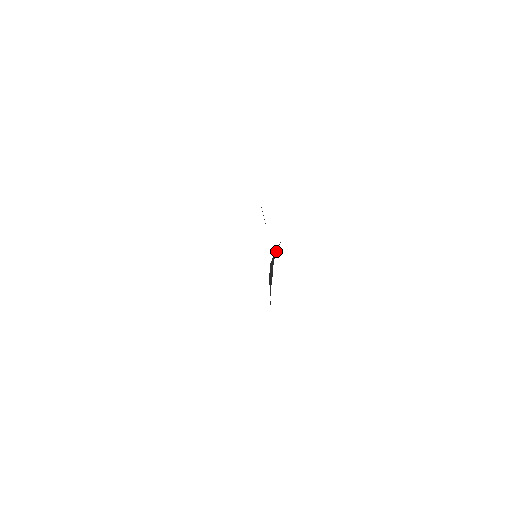
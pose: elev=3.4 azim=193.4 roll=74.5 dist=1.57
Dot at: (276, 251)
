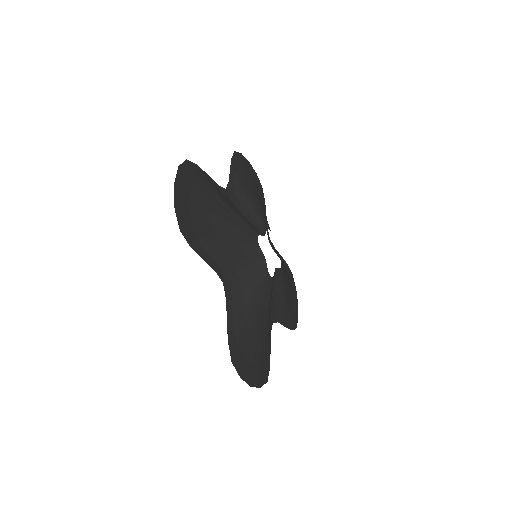
Dot at: (247, 252)
